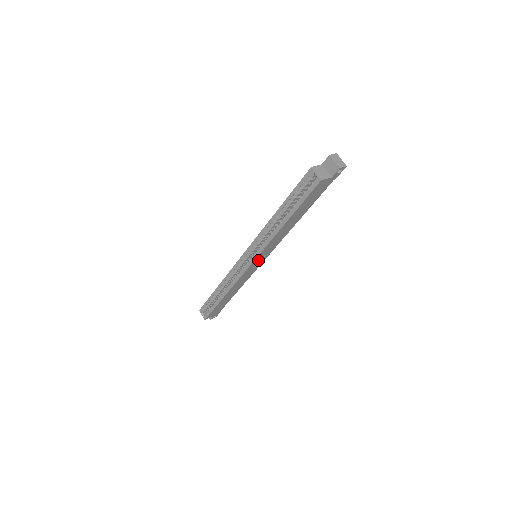
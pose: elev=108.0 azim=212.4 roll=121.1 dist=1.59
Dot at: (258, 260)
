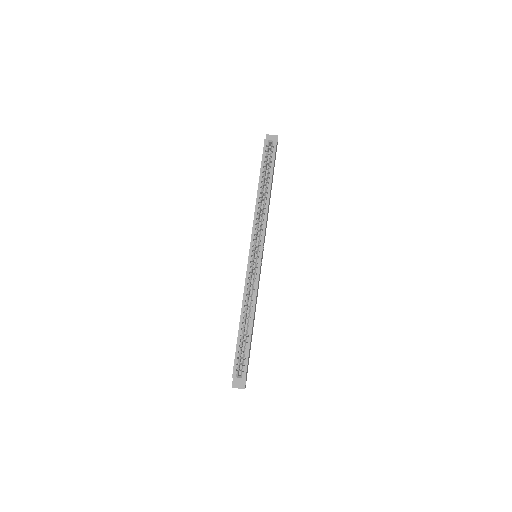
Dot at: (262, 253)
